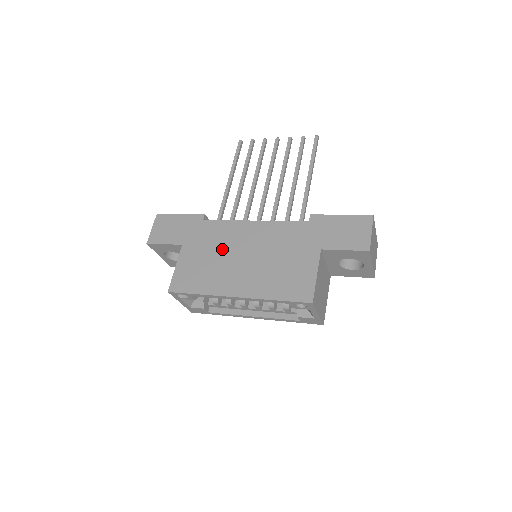
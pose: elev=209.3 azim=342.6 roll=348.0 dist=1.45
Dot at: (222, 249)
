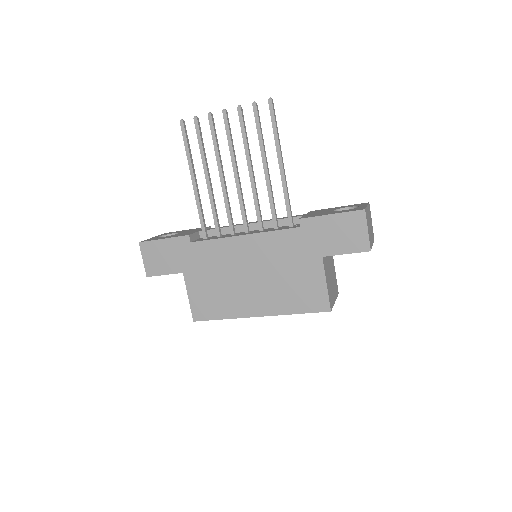
Dot at: (225, 272)
